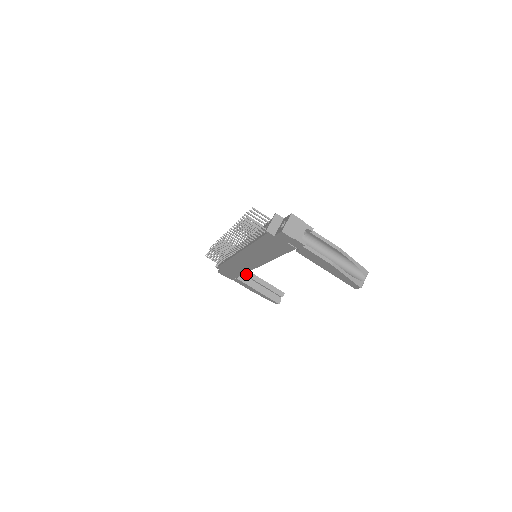
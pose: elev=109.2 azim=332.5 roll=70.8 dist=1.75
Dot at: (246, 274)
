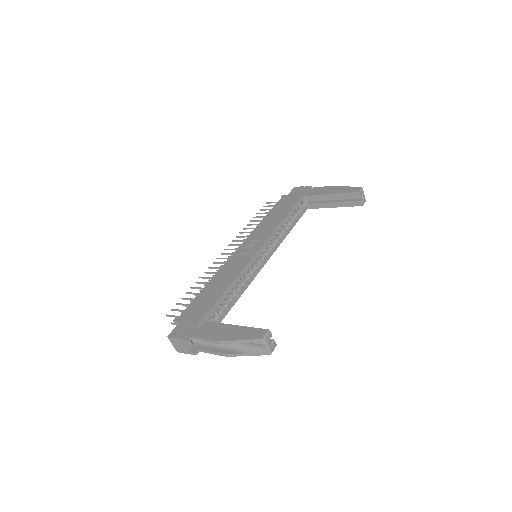
Dot at: (311, 200)
